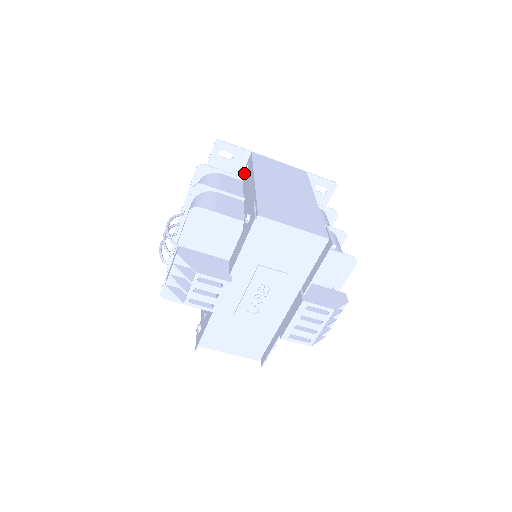
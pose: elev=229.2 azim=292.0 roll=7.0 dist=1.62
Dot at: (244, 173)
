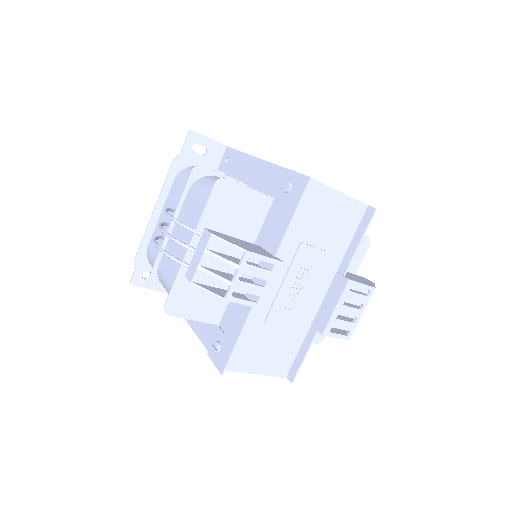
Dot at: (222, 169)
